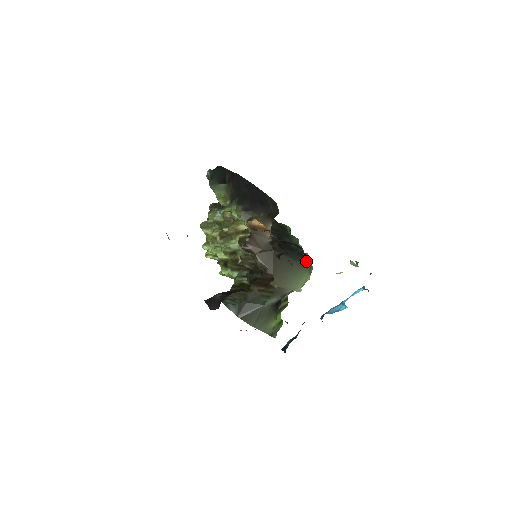
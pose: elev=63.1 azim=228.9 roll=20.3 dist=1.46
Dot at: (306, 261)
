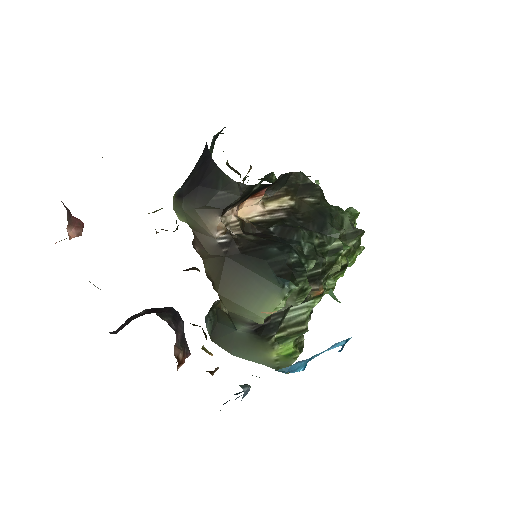
Dot at: (281, 277)
